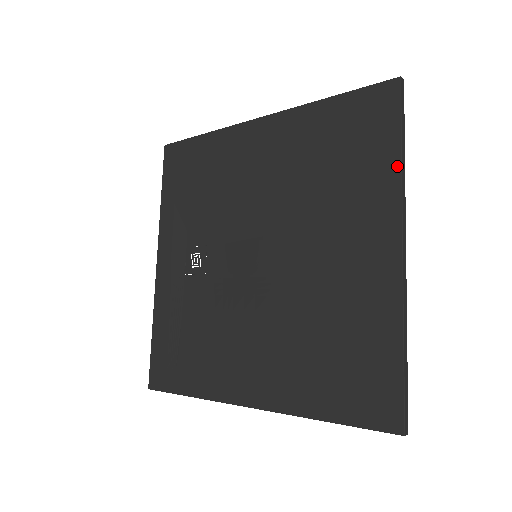
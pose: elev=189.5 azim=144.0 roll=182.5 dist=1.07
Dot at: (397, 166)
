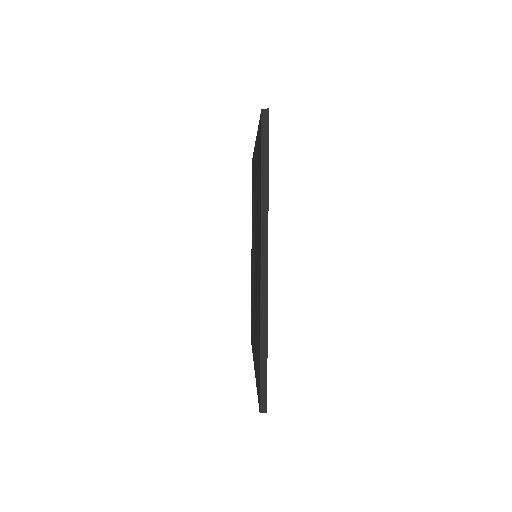
Dot at: occluded
